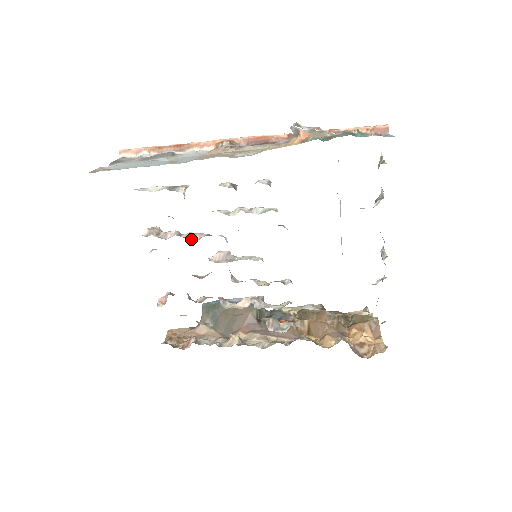
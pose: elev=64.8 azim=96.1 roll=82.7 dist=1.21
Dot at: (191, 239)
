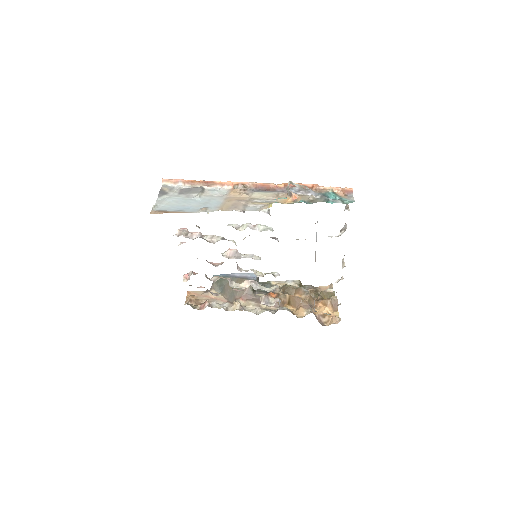
Dot at: (211, 241)
